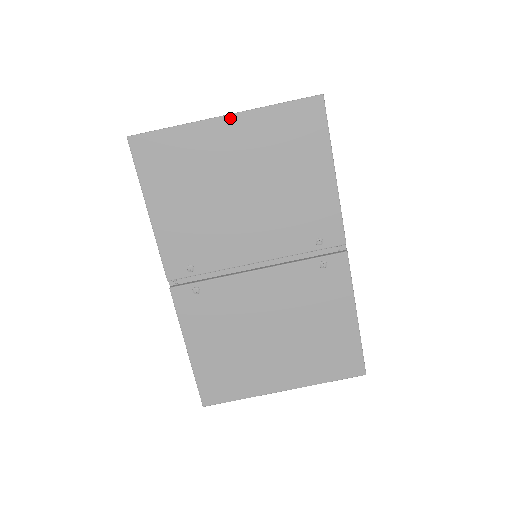
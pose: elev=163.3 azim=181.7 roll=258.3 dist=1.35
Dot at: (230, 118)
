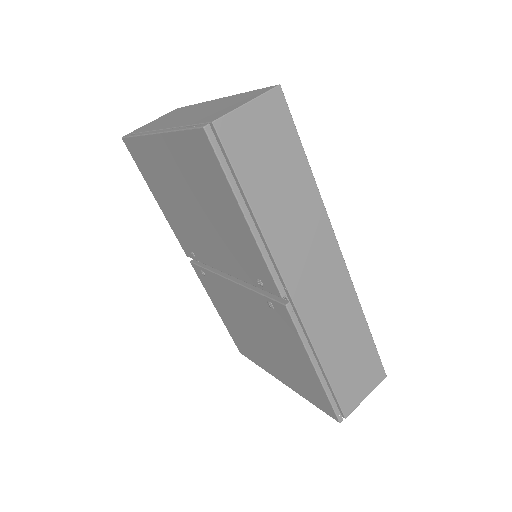
Dot at: (158, 137)
